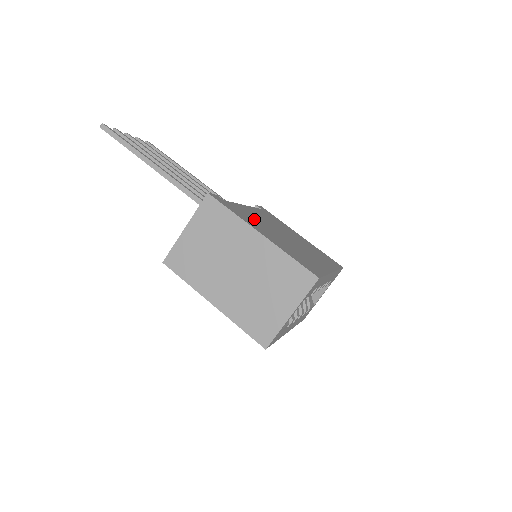
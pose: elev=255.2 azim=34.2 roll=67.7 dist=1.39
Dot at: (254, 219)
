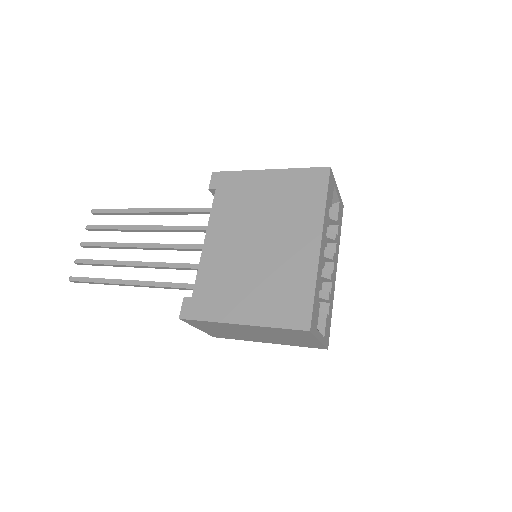
Dot at: (223, 280)
